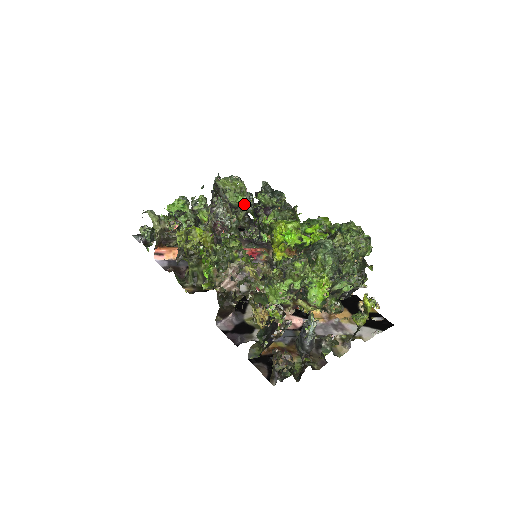
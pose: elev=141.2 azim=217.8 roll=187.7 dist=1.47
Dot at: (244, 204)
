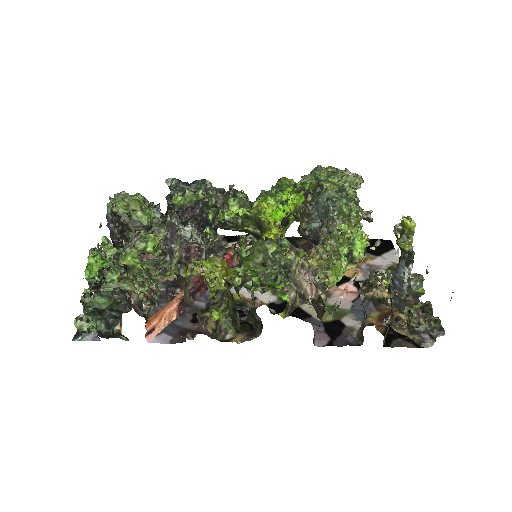
Dot at: (165, 217)
